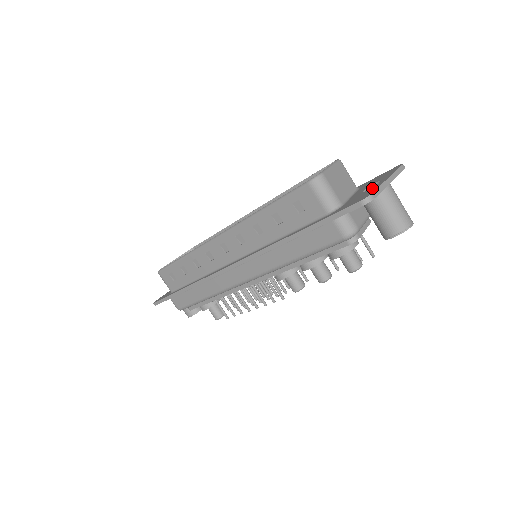
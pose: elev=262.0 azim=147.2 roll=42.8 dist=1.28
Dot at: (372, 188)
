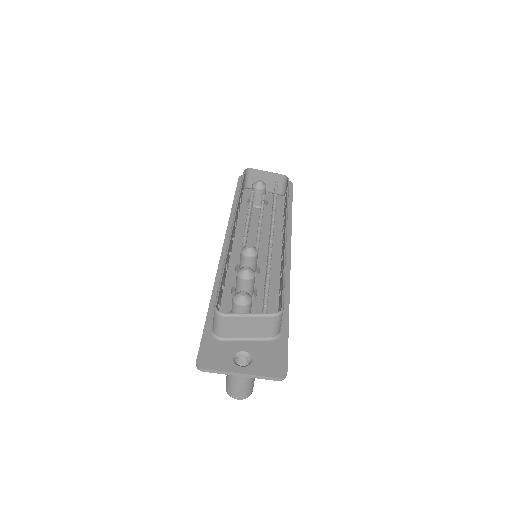
Dot at: (229, 363)
